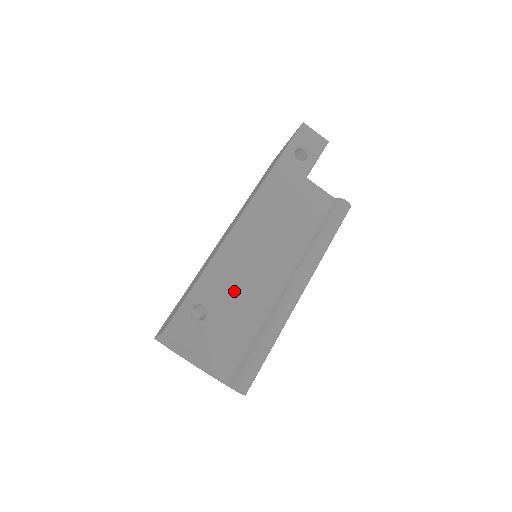
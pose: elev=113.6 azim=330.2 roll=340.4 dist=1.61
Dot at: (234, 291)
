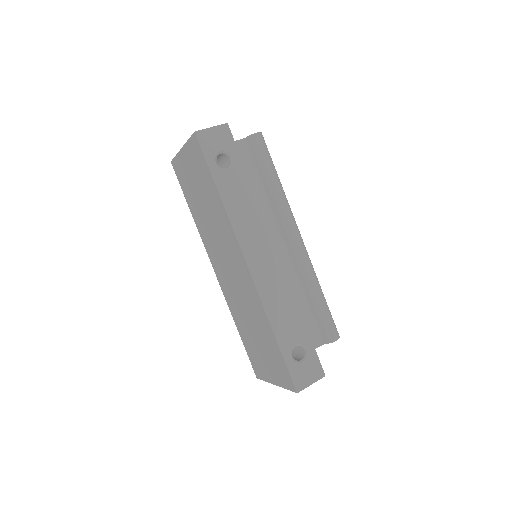
Dot at: (300, 315)
